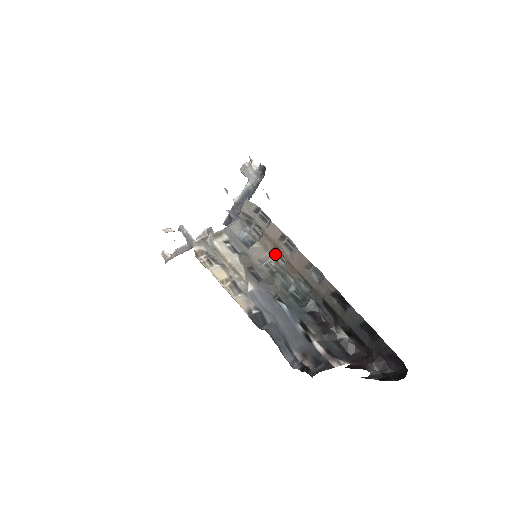
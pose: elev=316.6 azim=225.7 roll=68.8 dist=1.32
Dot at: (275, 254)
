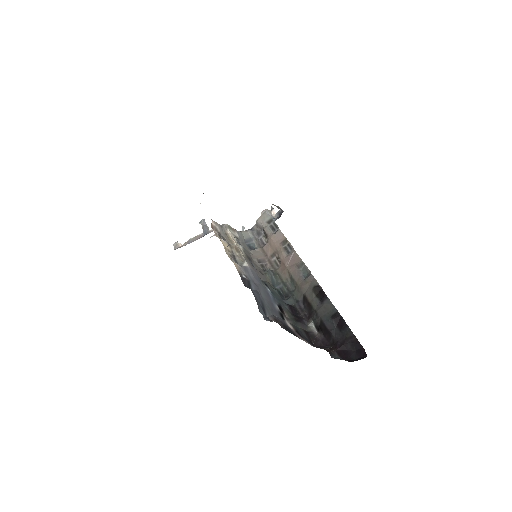
Dot at: (272, 259)
